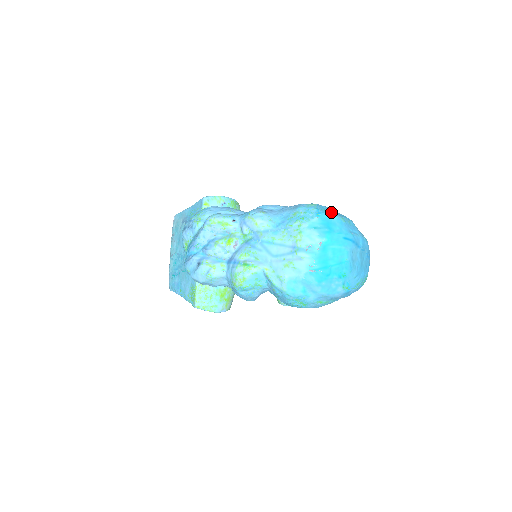
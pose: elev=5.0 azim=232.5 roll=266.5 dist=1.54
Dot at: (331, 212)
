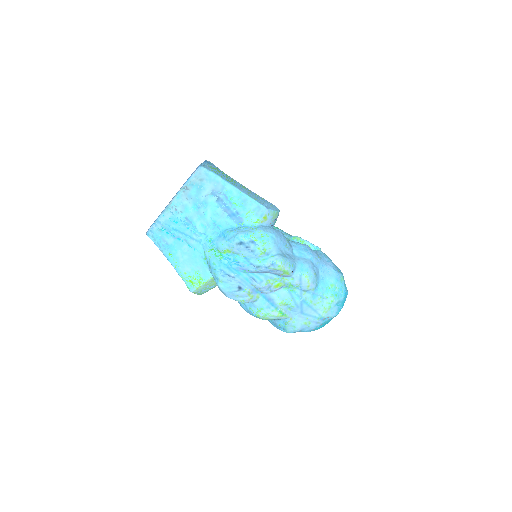
Dot at: occluded
